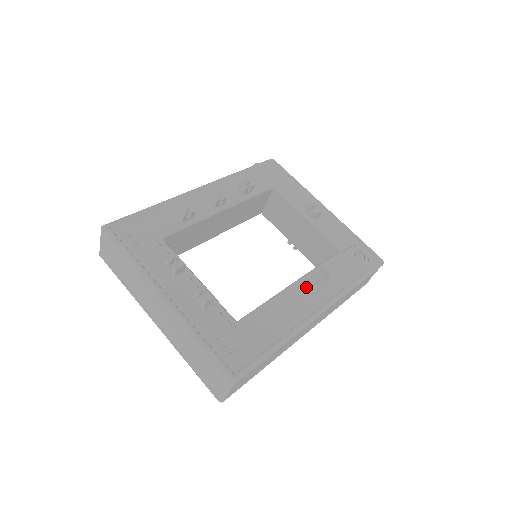
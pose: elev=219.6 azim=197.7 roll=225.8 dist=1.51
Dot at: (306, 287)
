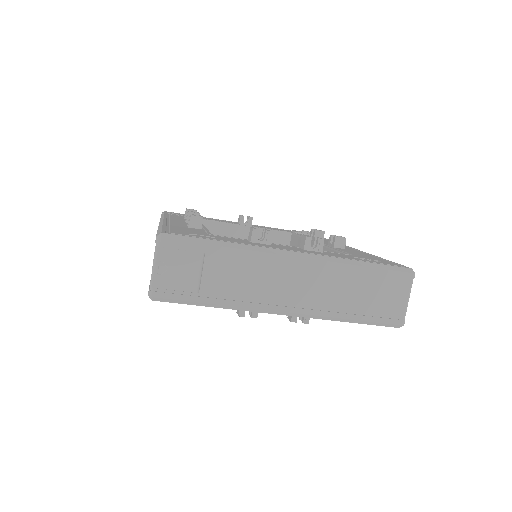
Dot at: occluded
